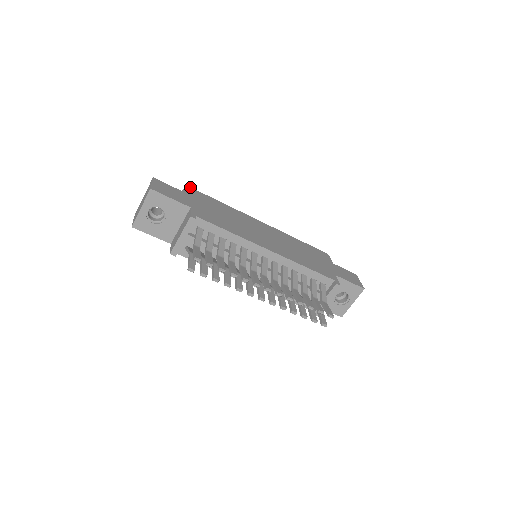
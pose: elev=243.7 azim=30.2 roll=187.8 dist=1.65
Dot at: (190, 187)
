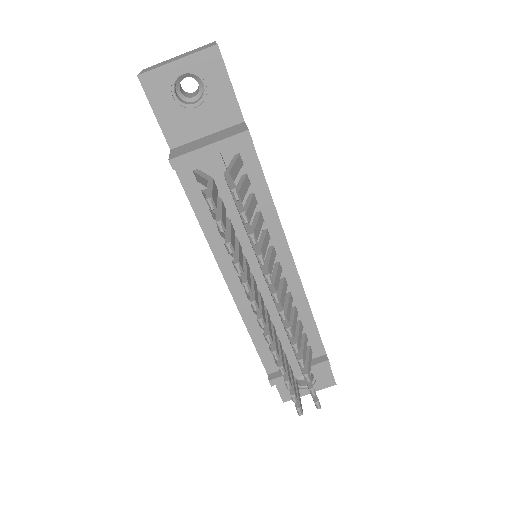
Dot at: occluded
